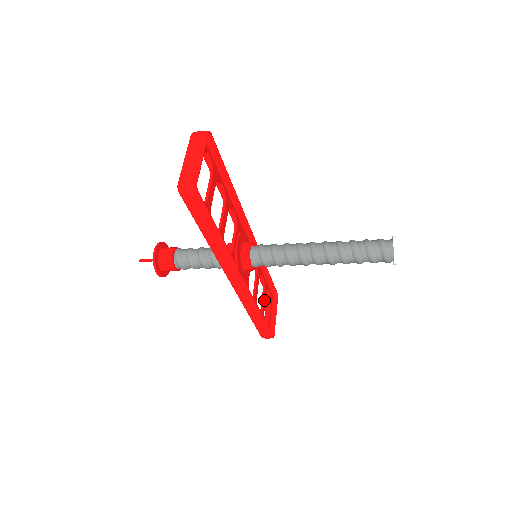
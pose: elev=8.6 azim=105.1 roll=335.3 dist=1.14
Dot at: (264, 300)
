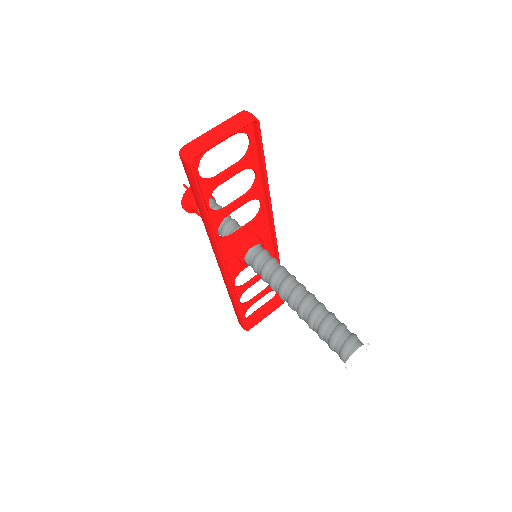
Dot at: (260, 296)
